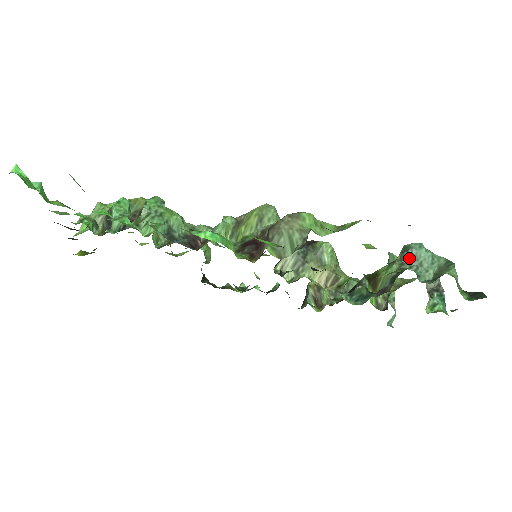
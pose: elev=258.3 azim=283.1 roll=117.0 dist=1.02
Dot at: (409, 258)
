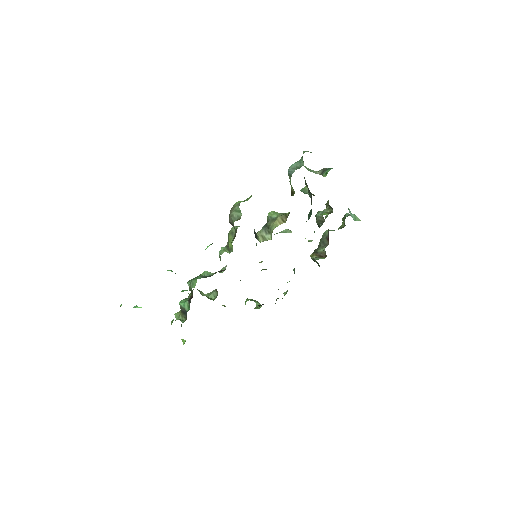
Dot at: (291, 172)
